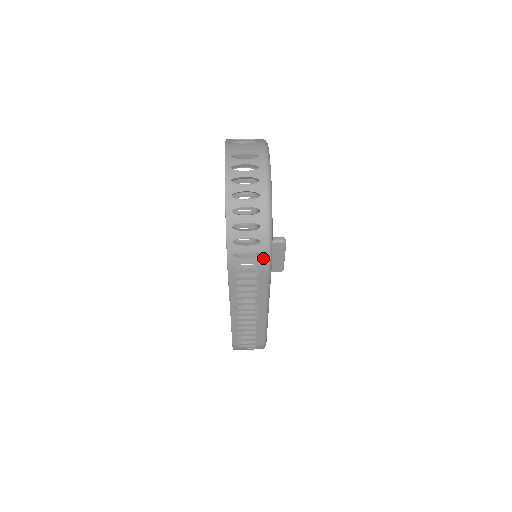
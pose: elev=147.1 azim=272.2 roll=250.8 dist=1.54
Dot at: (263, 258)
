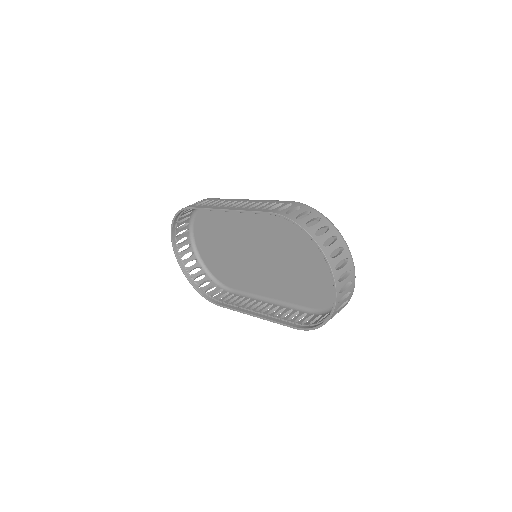
Dot at: occluded
